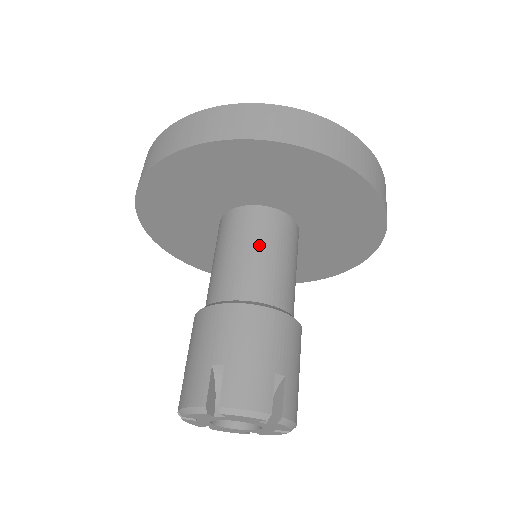
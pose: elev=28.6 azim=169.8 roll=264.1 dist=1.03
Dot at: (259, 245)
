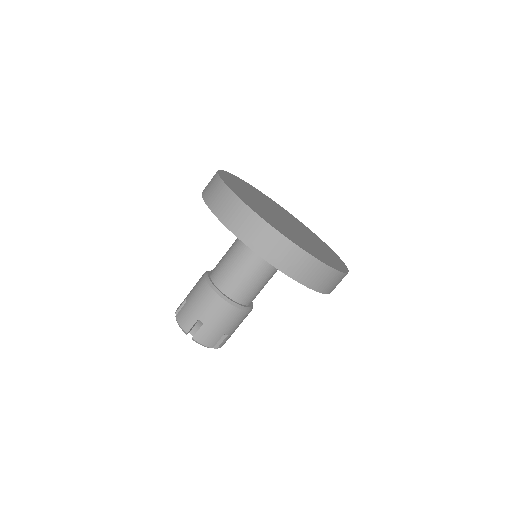
Dot at: (235, 255)
